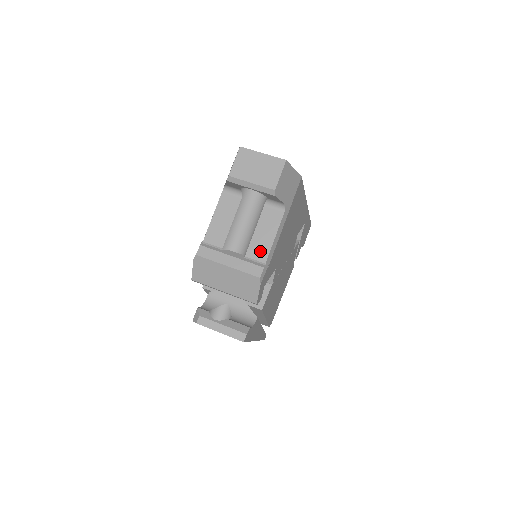
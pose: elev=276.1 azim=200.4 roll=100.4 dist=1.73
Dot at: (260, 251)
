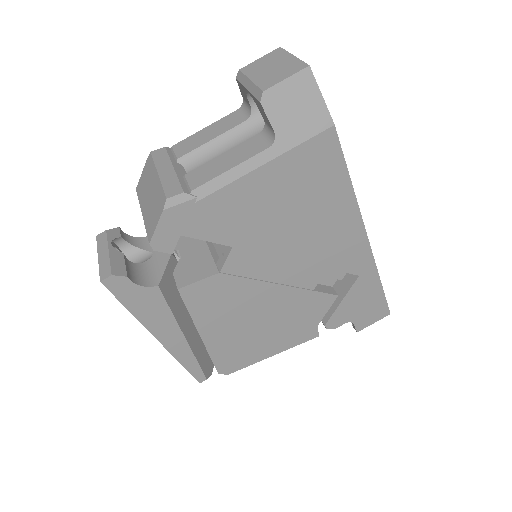
Dot at: (202, 176)
